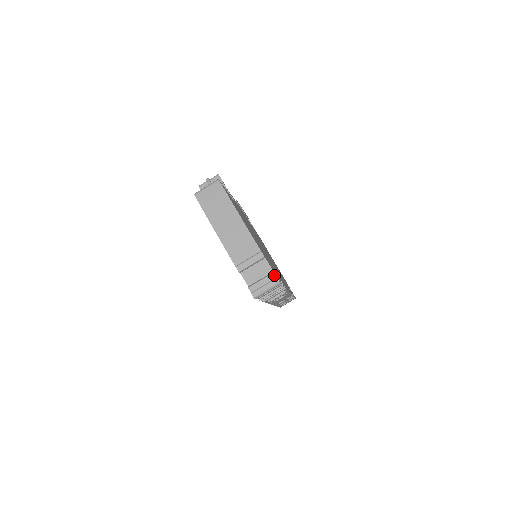
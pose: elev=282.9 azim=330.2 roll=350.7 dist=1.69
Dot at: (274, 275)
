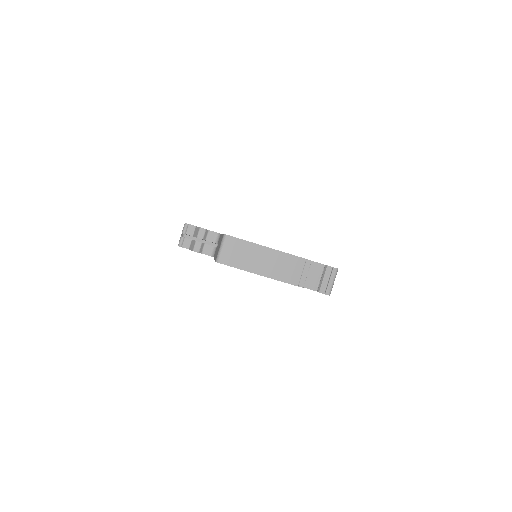
Dot at: (329, 267)
